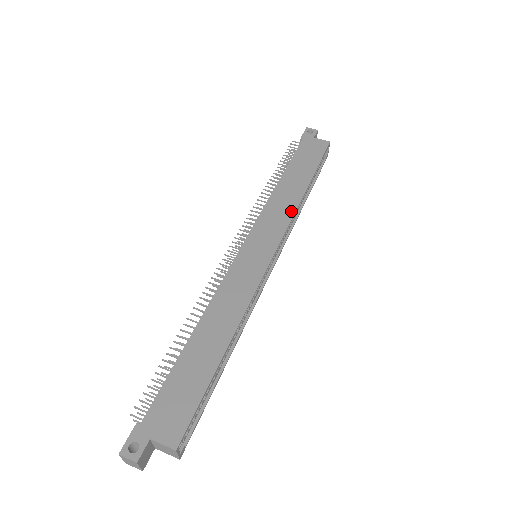
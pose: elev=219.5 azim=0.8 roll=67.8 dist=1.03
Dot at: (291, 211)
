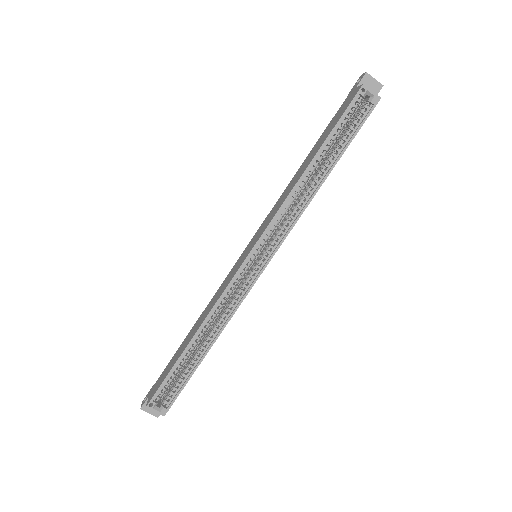
Dot at: (283, 201)
